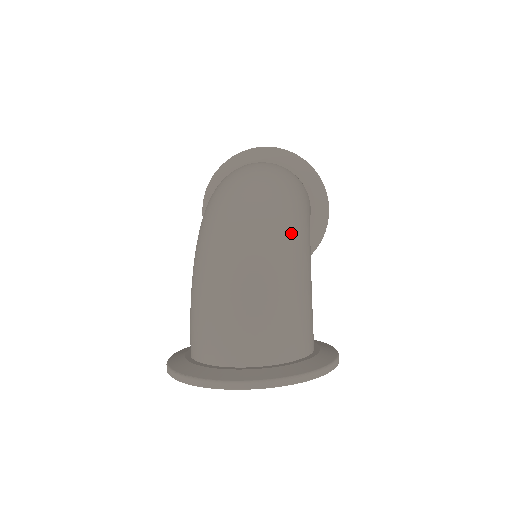
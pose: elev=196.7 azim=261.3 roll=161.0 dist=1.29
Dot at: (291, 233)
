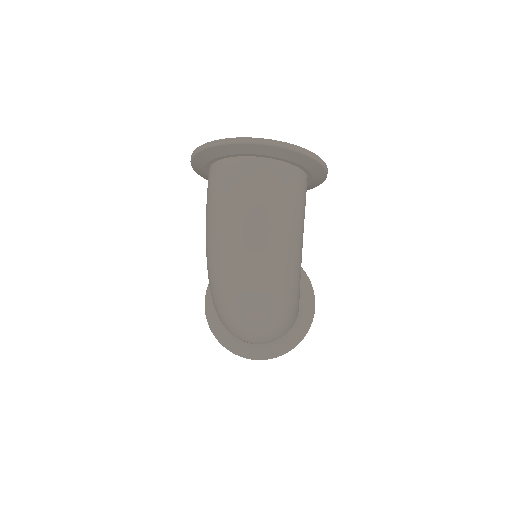
Dot at: (285, 301)
